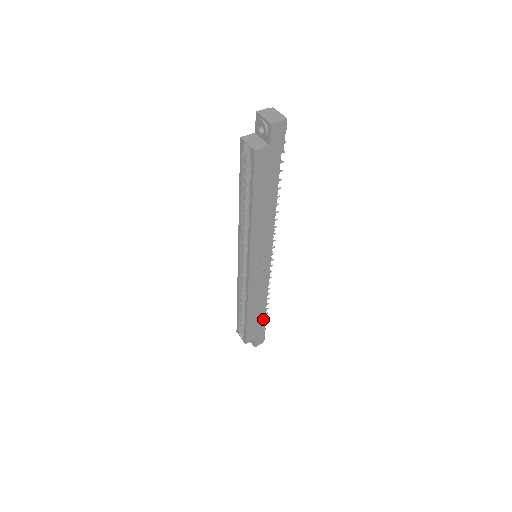
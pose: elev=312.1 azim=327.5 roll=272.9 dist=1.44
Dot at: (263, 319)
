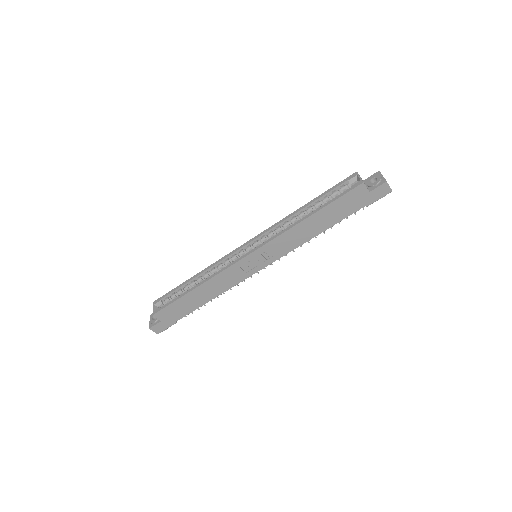
Dot at: (189, 311)
